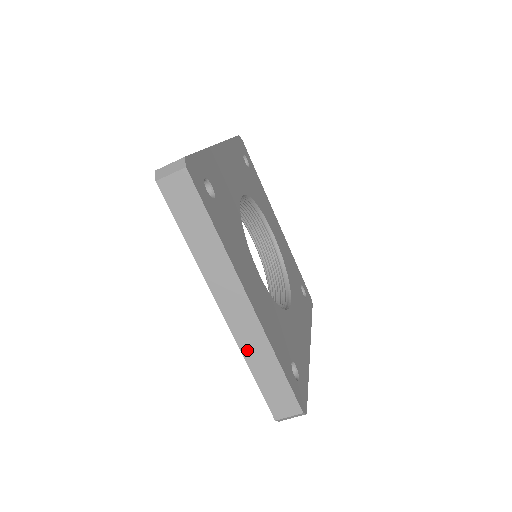
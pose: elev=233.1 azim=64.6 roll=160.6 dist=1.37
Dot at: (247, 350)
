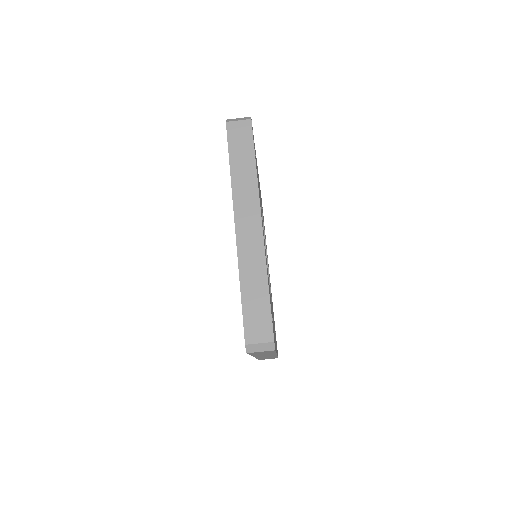
Dot at: (244, 266)
